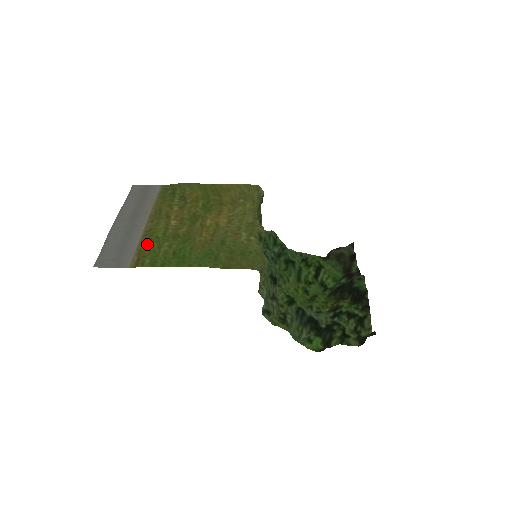
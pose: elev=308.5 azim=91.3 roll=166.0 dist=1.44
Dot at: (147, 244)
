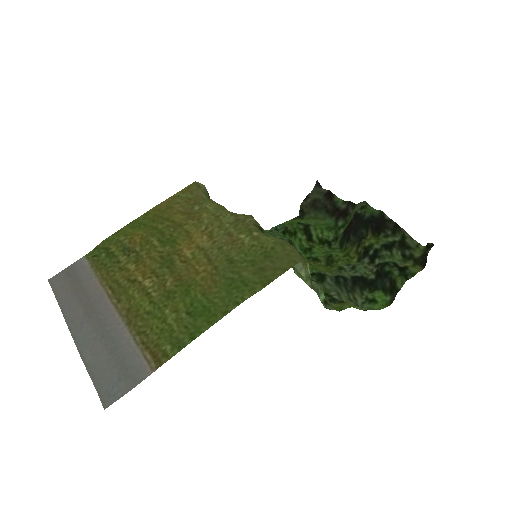
Dot at: (144, 329)
